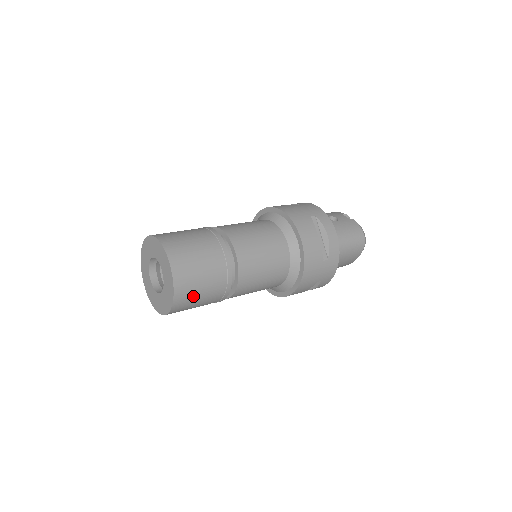
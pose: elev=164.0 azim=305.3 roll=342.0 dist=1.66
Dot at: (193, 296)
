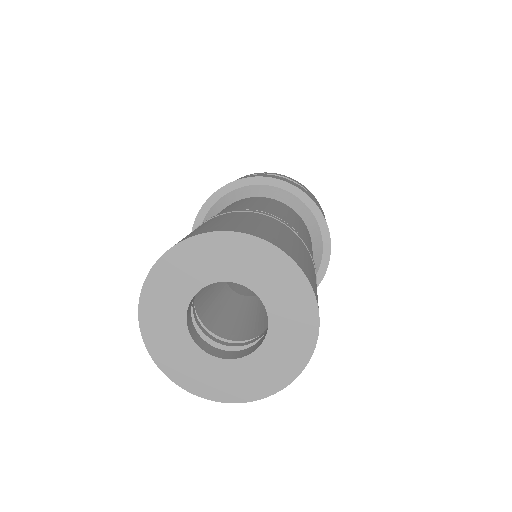
Dot at: occluded
